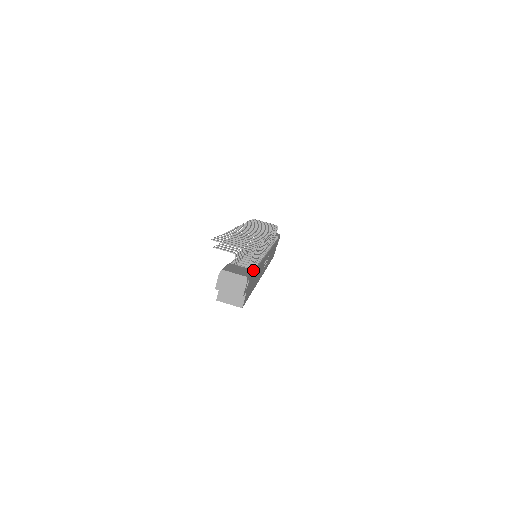
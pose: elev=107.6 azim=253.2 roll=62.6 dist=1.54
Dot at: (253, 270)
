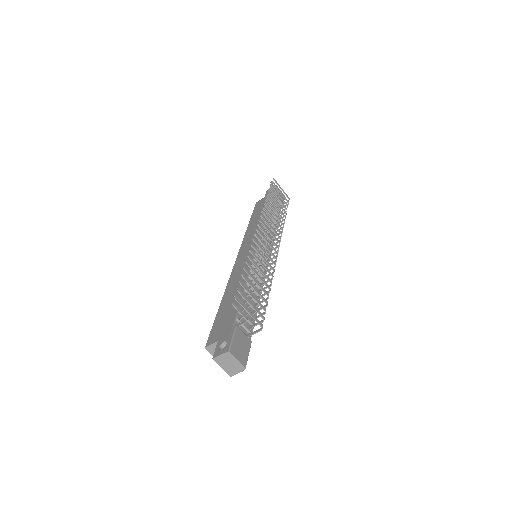
Dot at: occluded
